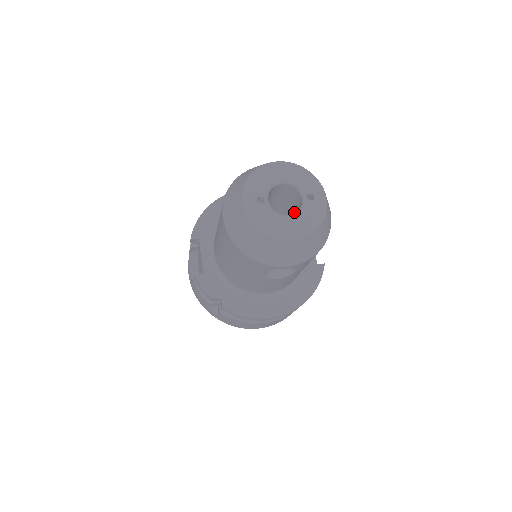
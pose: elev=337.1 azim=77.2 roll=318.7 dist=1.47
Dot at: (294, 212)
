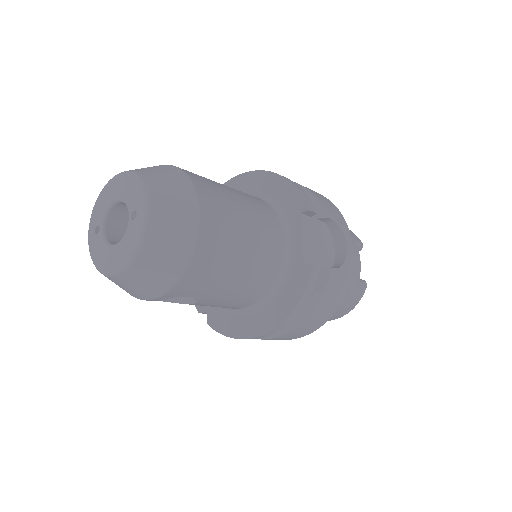
Dot at: occluded
